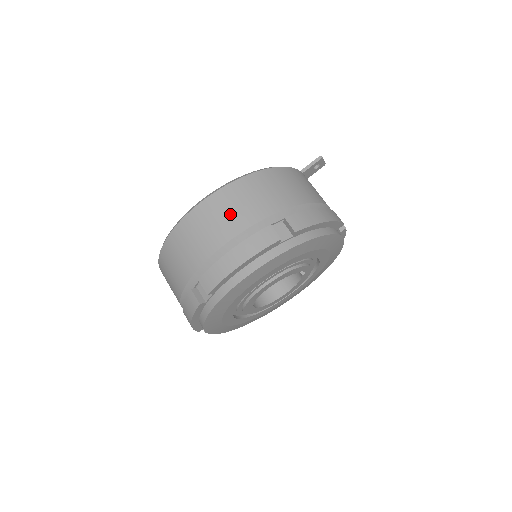
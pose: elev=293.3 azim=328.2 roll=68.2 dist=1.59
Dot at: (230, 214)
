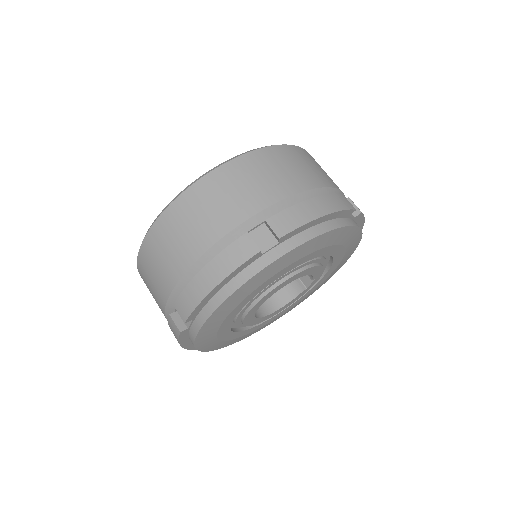
Dot at: (304, 168)
